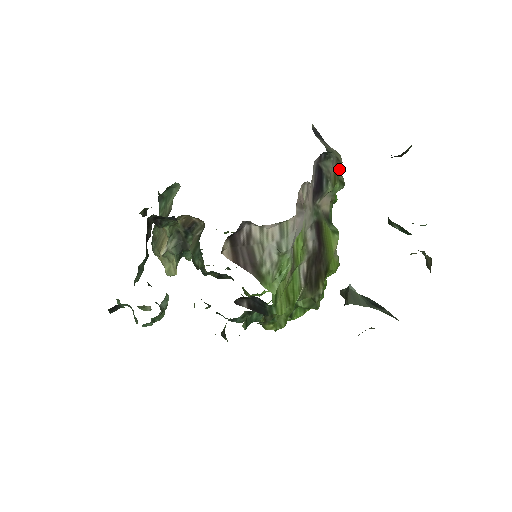
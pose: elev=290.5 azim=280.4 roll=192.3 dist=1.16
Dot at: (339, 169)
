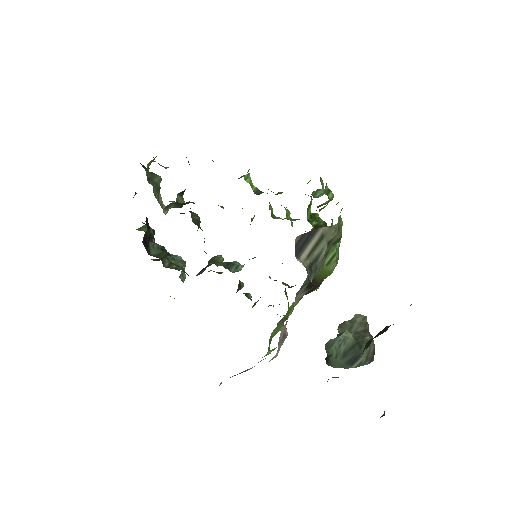
Dot at: (333, 239)
